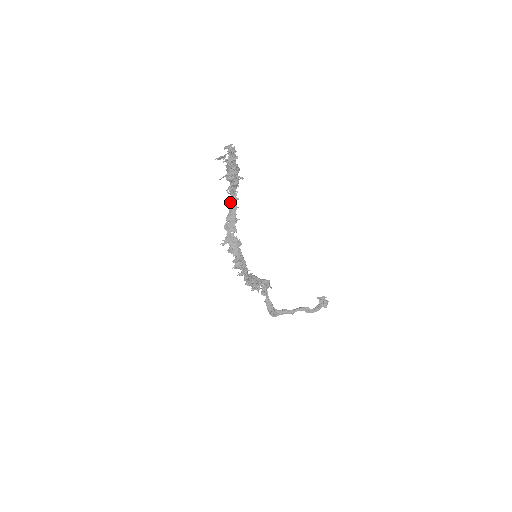
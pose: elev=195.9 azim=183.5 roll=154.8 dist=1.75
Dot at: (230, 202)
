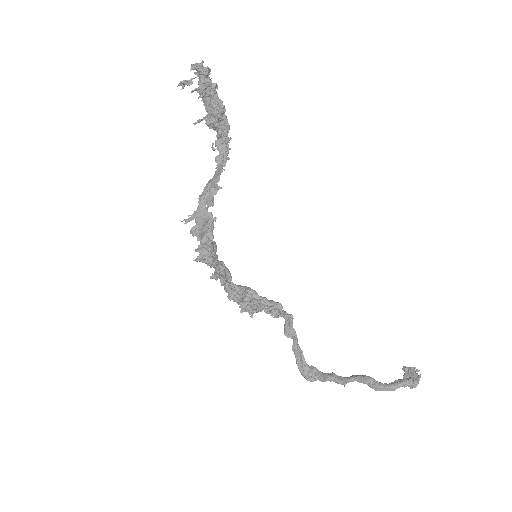
Dot at: (218, 164)
